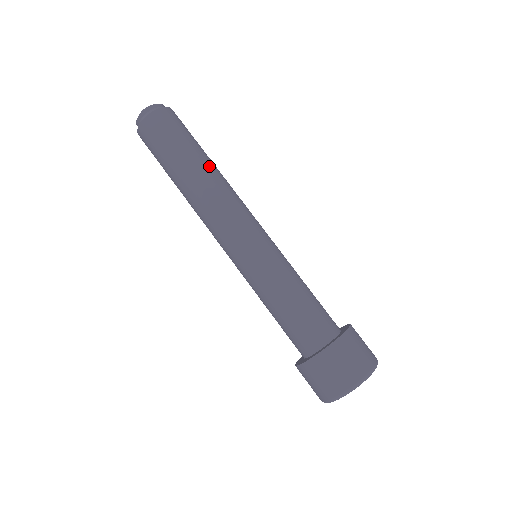
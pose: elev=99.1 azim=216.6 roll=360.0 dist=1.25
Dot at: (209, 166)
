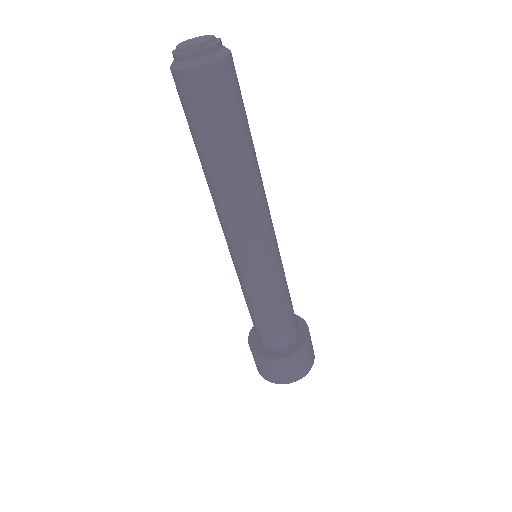
Dot at: (253, 160)
